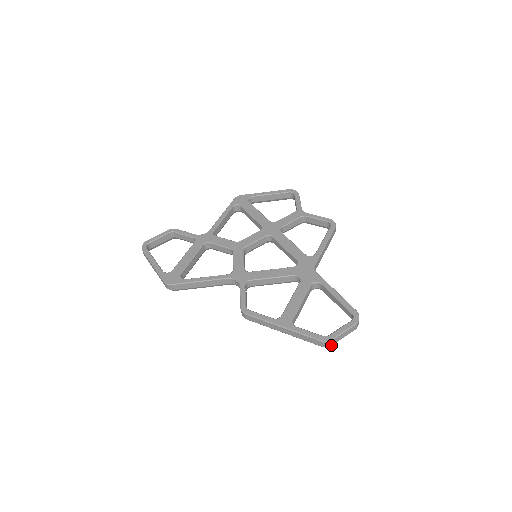
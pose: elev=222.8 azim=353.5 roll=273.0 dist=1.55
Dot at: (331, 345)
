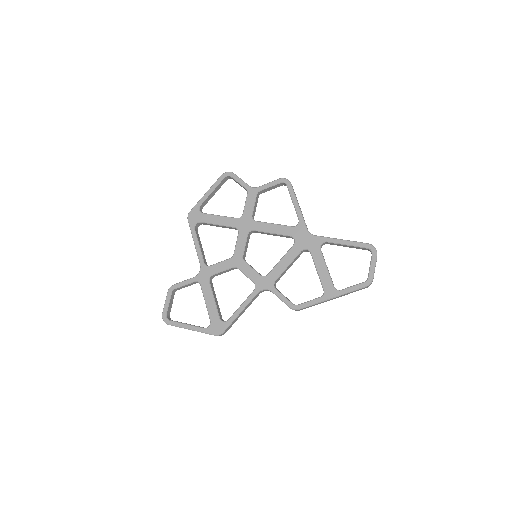
Dot at: occluded
